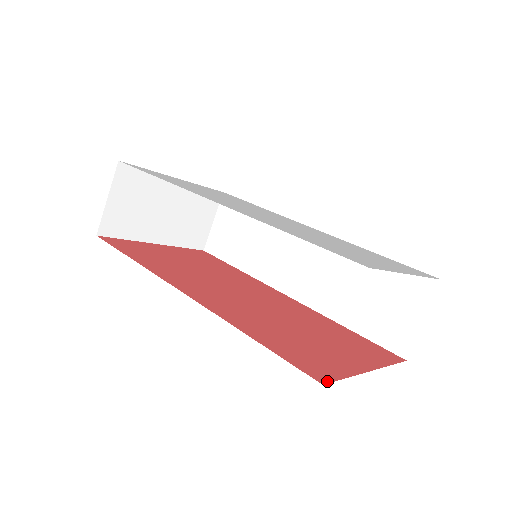
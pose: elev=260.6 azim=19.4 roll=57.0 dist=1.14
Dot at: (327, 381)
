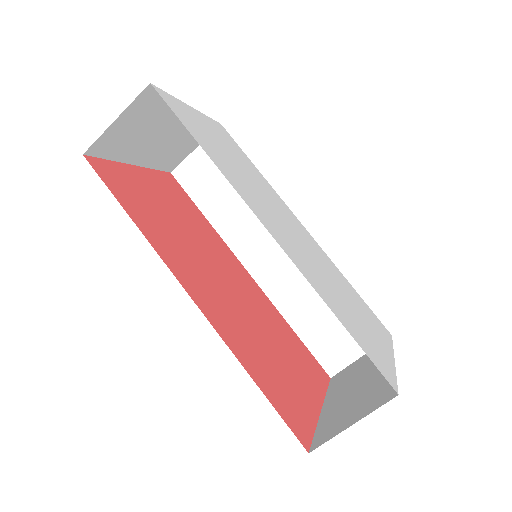
Dot at: (309, 445)
